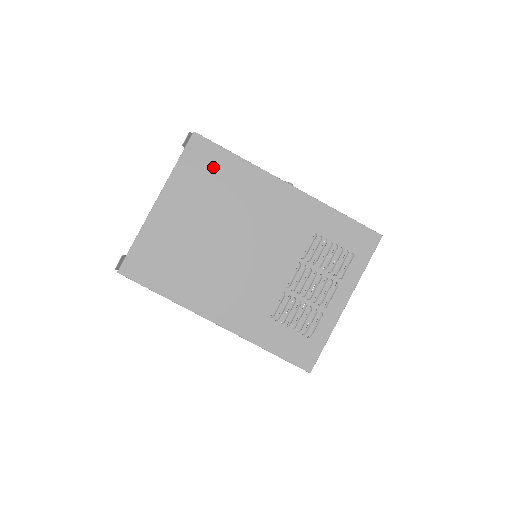
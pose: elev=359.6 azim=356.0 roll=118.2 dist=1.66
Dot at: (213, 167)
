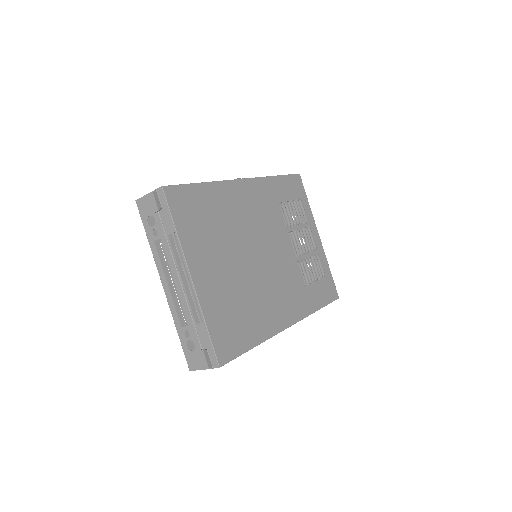
Dot at: (198, 207)
